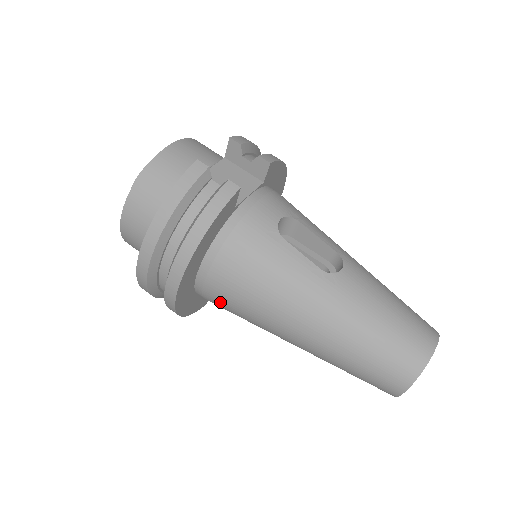
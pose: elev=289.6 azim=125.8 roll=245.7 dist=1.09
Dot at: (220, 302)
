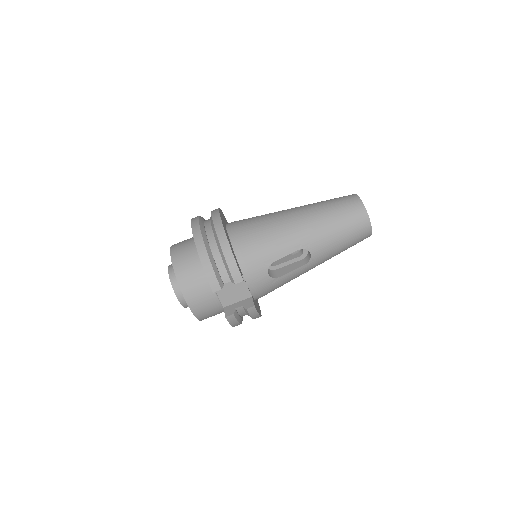
Dot at: occluded
